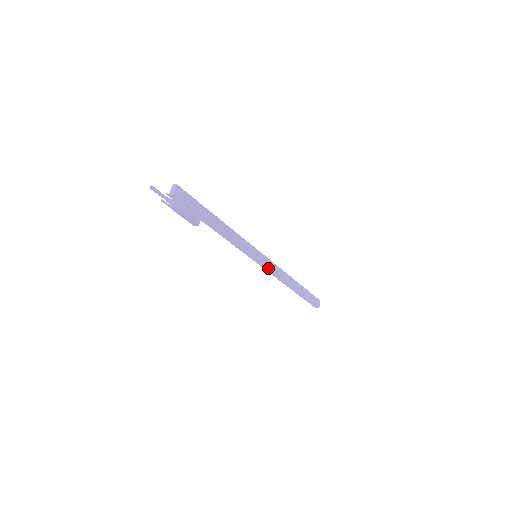
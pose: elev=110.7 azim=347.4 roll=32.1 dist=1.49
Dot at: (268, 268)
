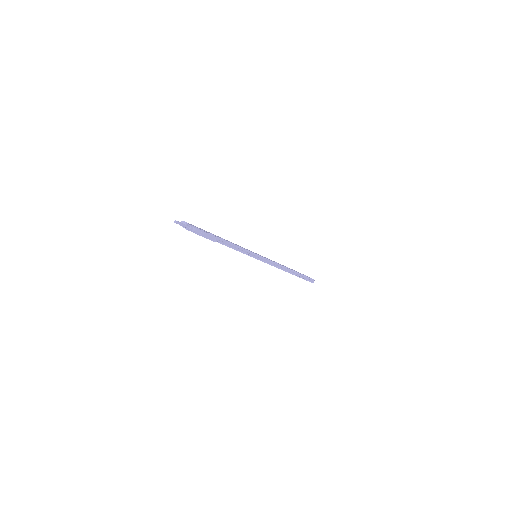
Dot at: (269, 260)
